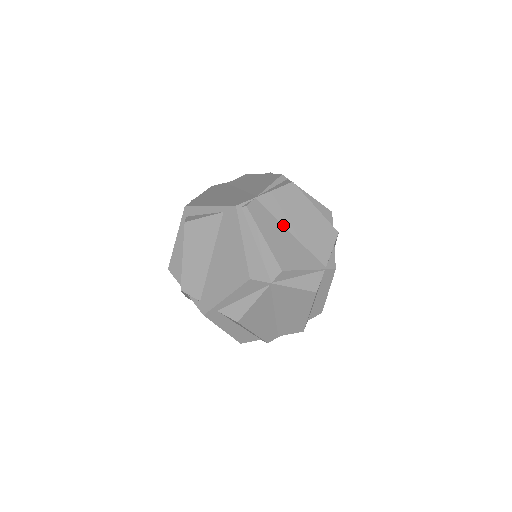
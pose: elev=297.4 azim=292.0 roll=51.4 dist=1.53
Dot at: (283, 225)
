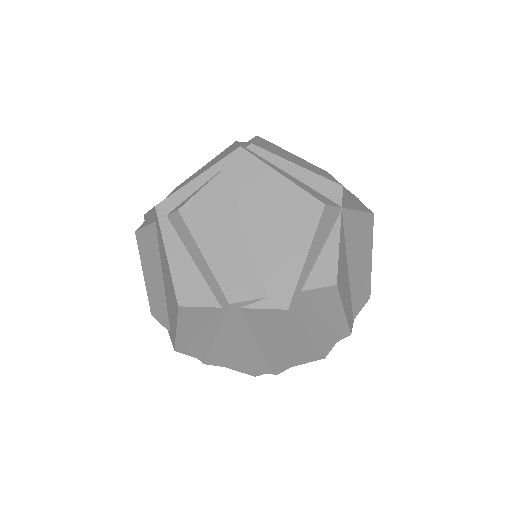
Dot at: occluded
